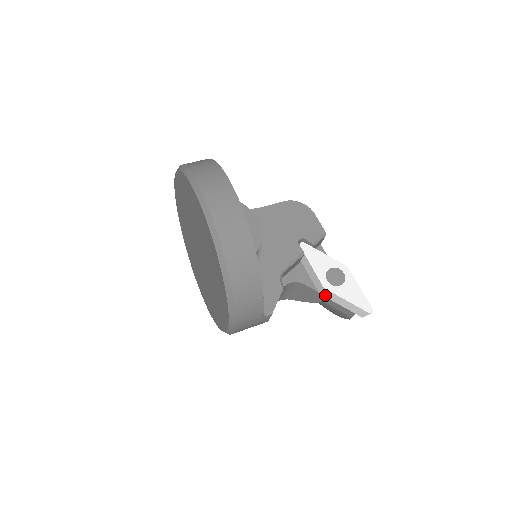
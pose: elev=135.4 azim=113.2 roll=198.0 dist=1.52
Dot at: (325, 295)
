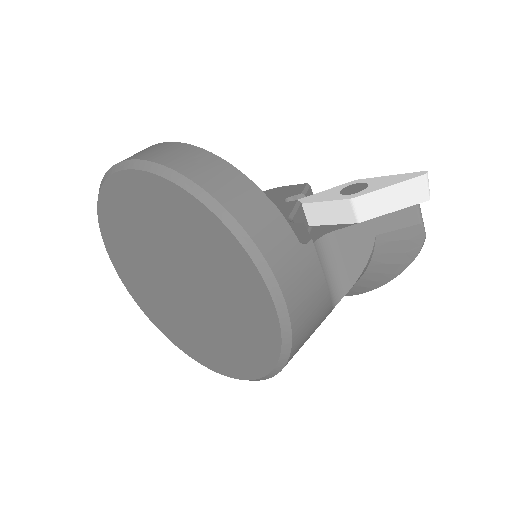
Dot at: (364, 216)
